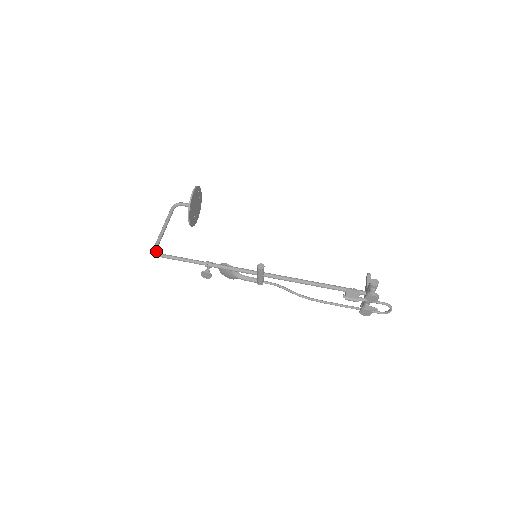
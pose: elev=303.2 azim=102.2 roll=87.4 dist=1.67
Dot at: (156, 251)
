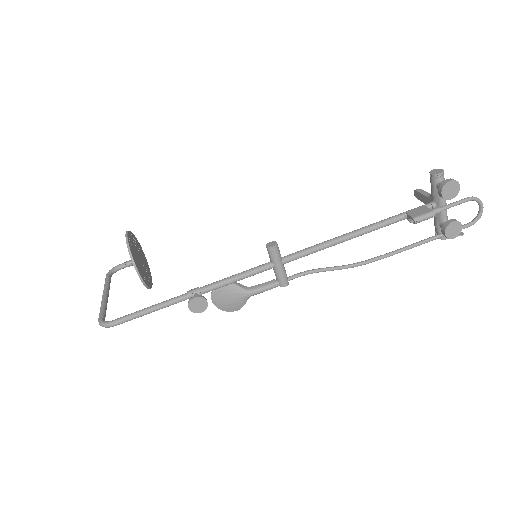
Dot at: (103, 321)
